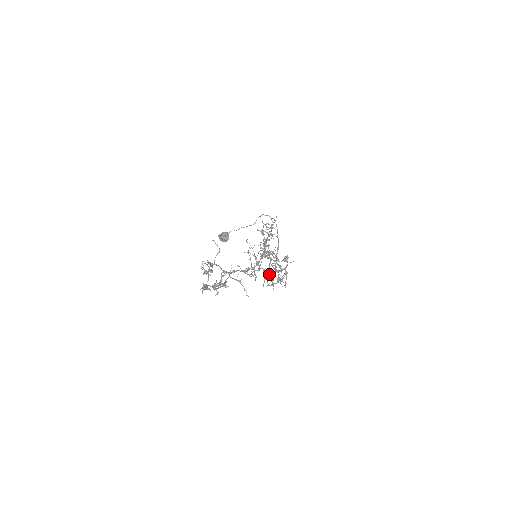
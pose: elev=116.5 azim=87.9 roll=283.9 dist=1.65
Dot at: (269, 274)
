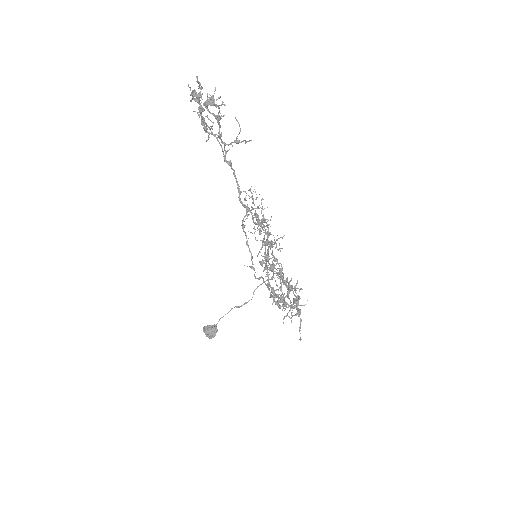
Dot at: (275, 261)
